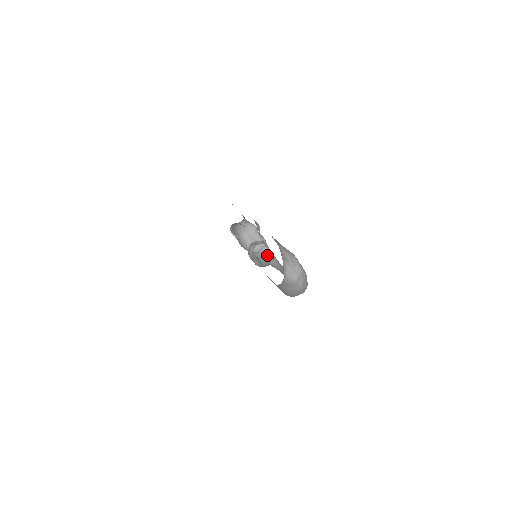
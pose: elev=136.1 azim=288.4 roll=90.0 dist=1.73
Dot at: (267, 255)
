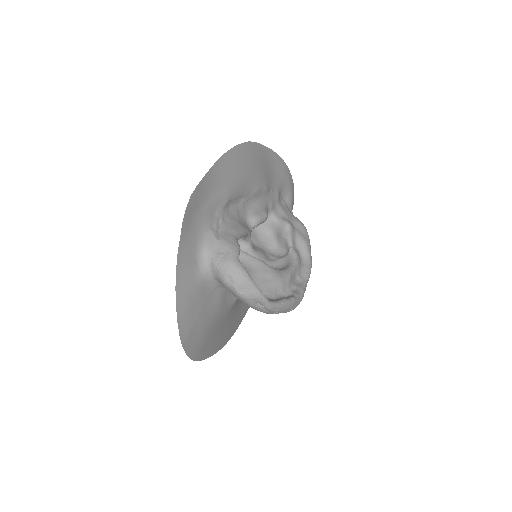
Dot at: (288, 261)
